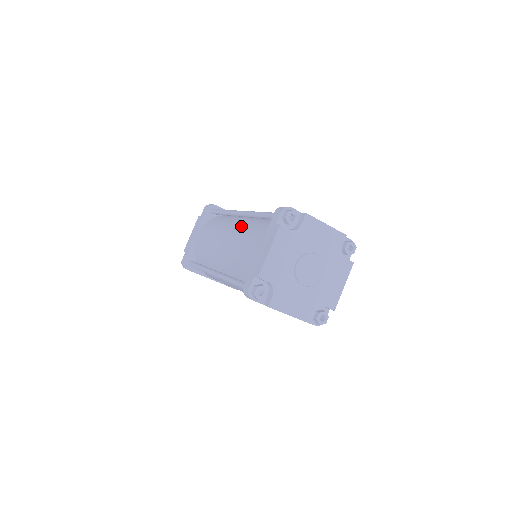
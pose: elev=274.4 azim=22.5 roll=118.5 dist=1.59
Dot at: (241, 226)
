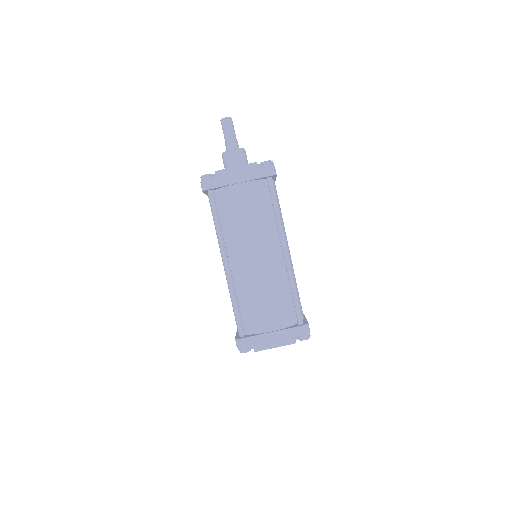
Dot at: (276, 267)
